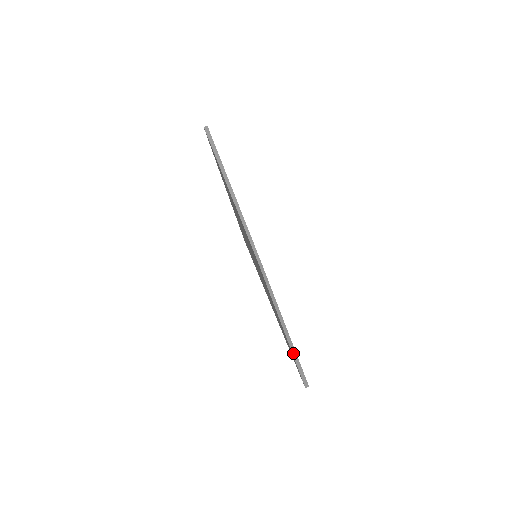
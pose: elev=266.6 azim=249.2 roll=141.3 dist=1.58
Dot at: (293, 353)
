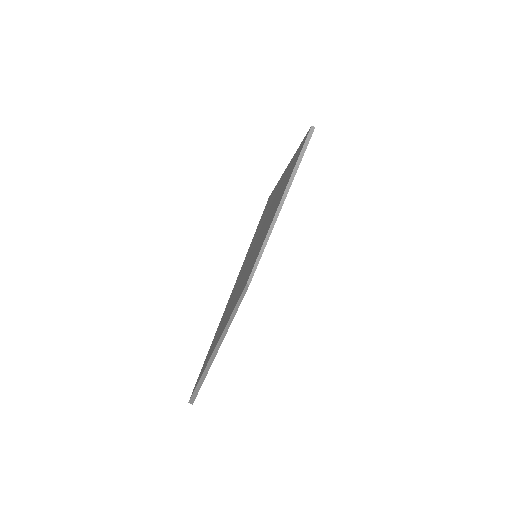
Dot at: (207, 368)
